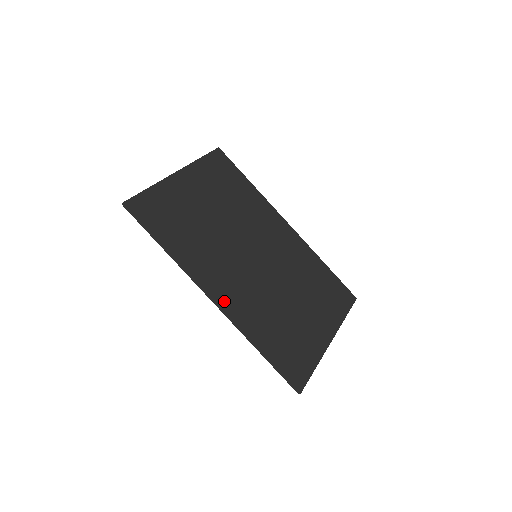
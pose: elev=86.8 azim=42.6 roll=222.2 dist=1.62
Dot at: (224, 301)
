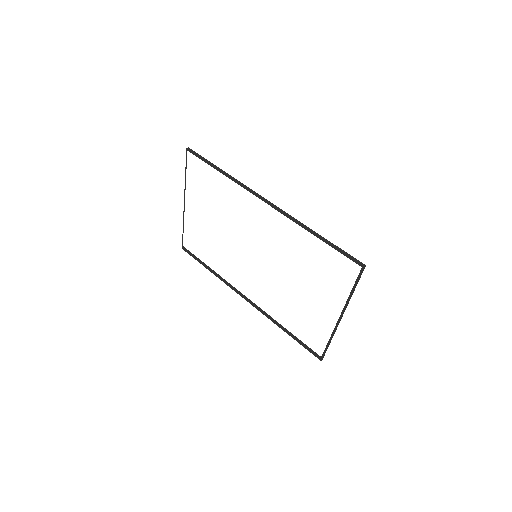
Dot at: occluded
